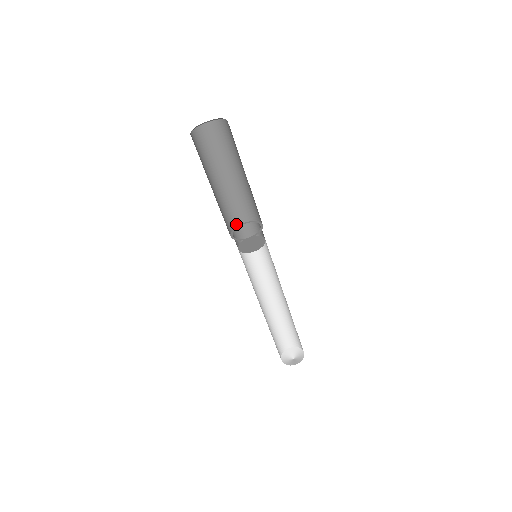
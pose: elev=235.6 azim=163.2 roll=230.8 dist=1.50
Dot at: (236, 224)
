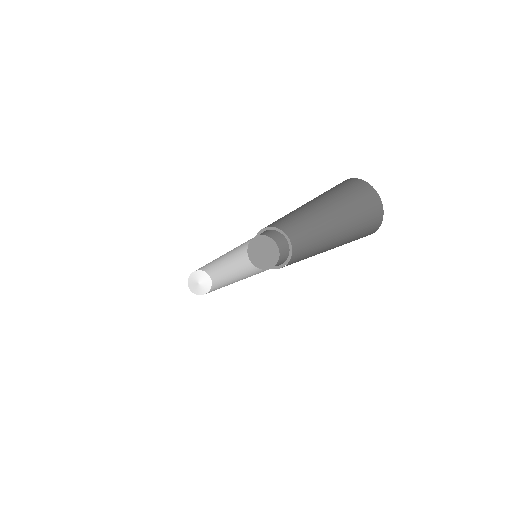
Dot at: (255, 241)
